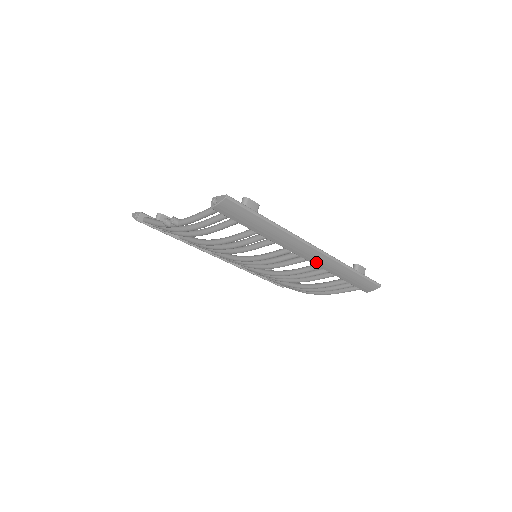
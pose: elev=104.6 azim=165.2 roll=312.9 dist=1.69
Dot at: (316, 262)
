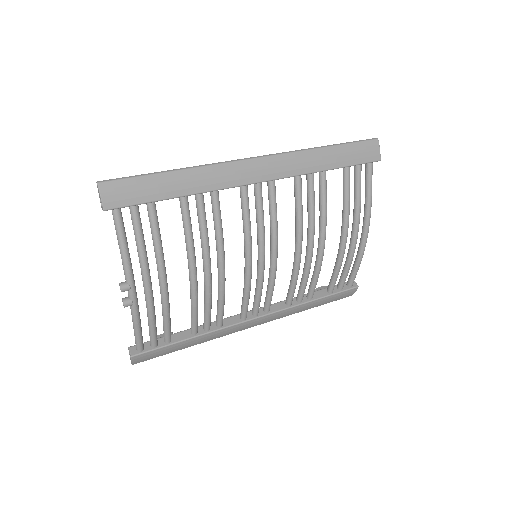
Dot at: (280, 173)
